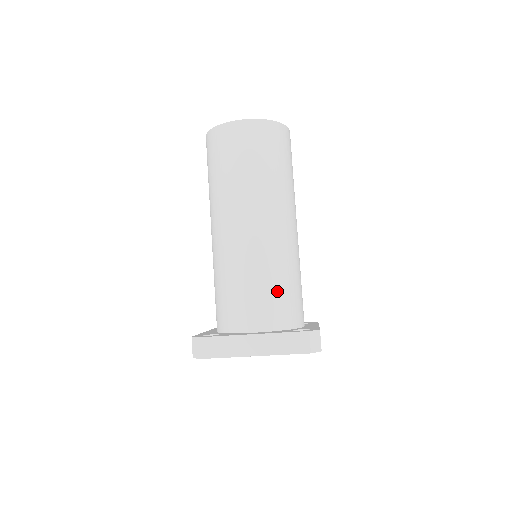
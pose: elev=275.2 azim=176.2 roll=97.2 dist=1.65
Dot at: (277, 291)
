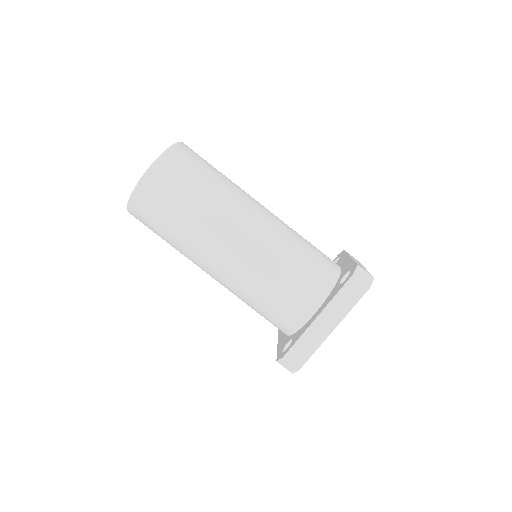
Dot at: (300, 269)
